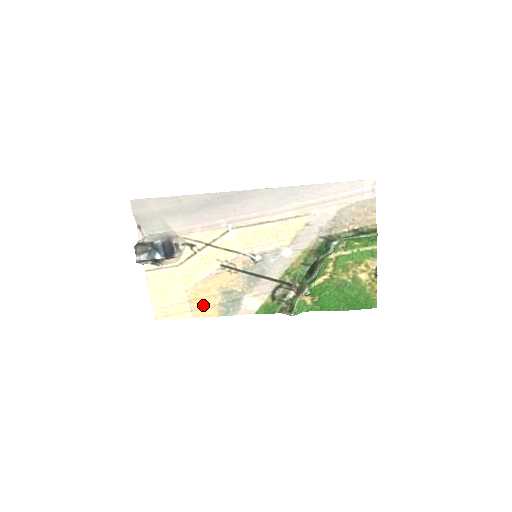
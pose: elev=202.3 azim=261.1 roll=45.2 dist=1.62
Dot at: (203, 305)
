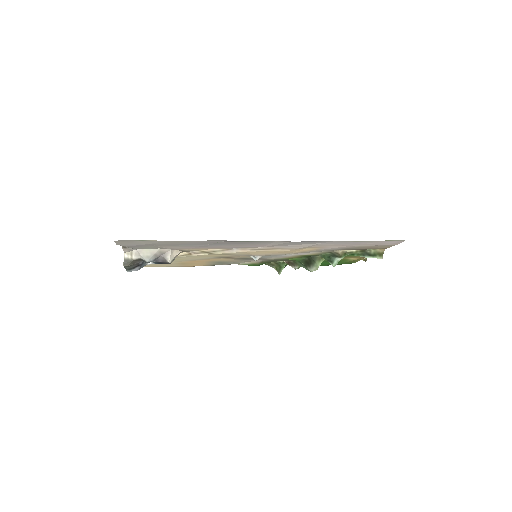
Dot at: (192, 264)
